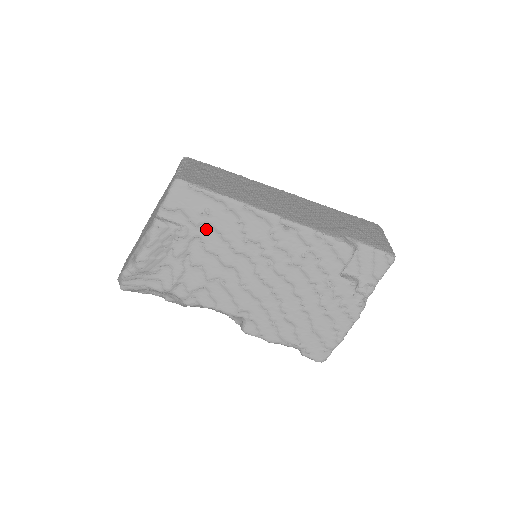
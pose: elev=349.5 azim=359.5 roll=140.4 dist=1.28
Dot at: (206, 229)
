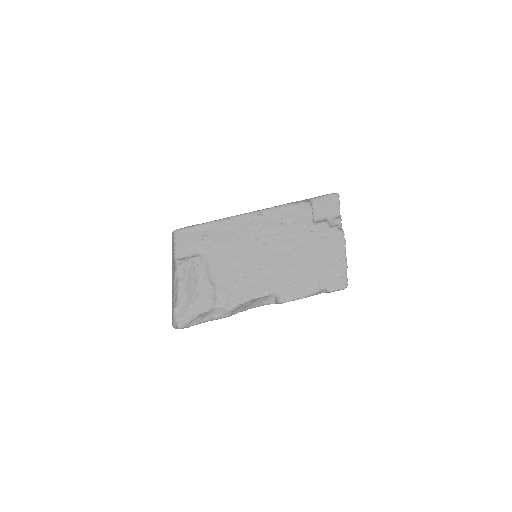
Dot at: (212, 249)
